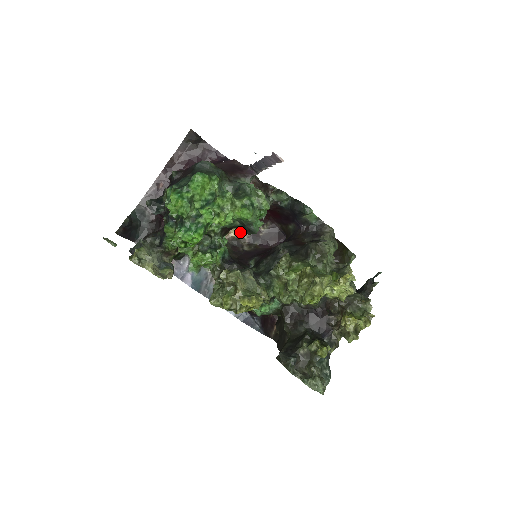
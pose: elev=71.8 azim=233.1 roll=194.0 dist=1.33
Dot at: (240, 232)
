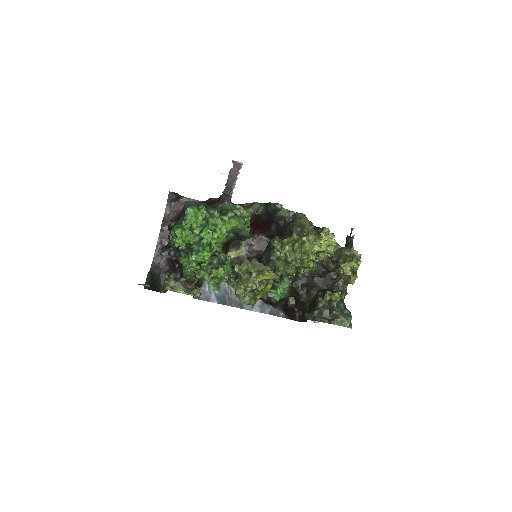
Dot at: (237, 252)
